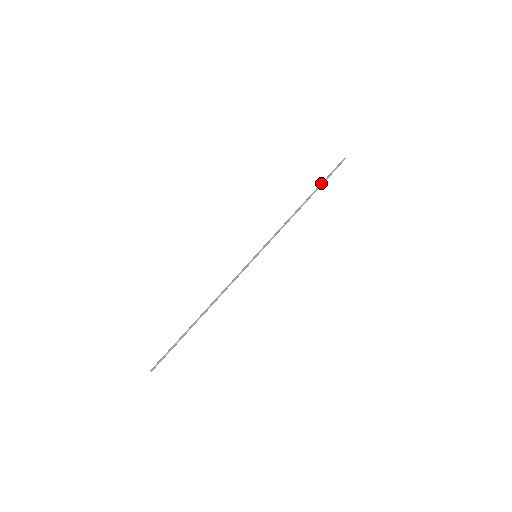
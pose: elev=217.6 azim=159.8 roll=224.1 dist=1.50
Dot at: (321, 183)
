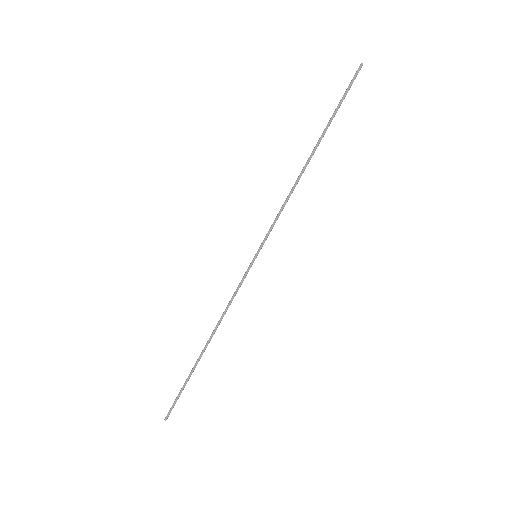
Dot at: (329, 120)
